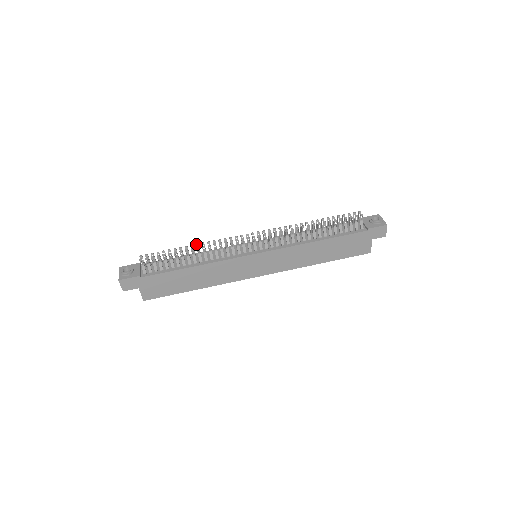
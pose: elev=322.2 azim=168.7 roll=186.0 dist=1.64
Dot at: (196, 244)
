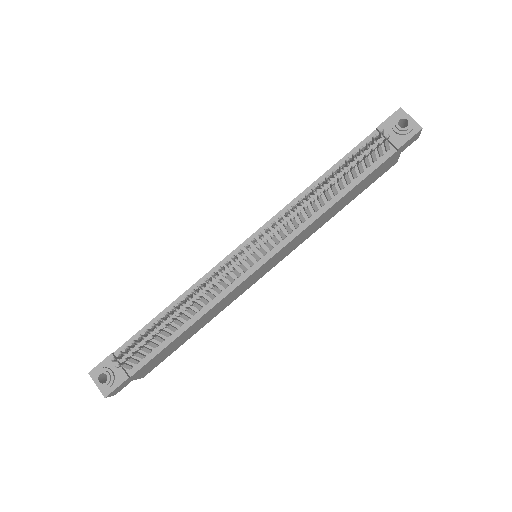
Dot at: occluded
